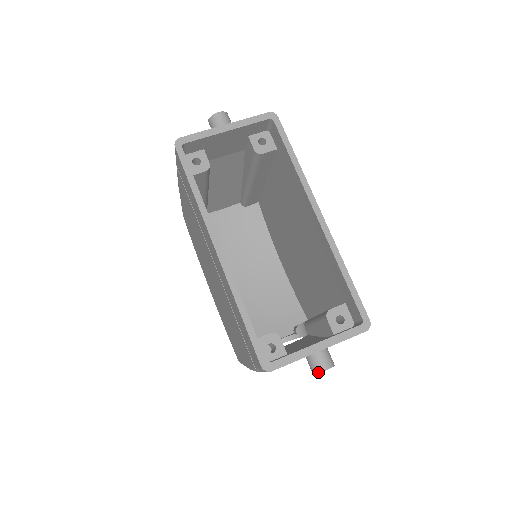
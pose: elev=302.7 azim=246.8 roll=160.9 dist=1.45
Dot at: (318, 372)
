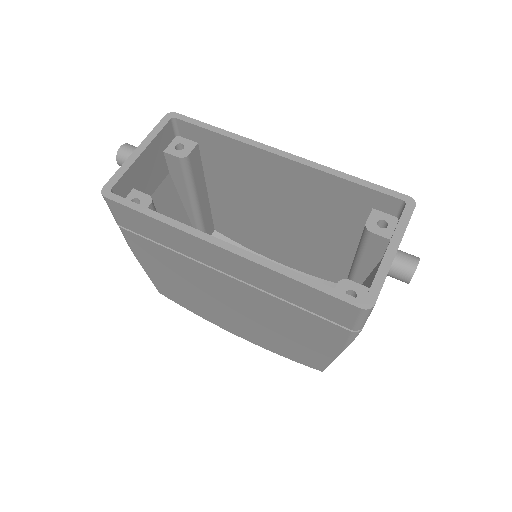
Dot at: (412, 274)
